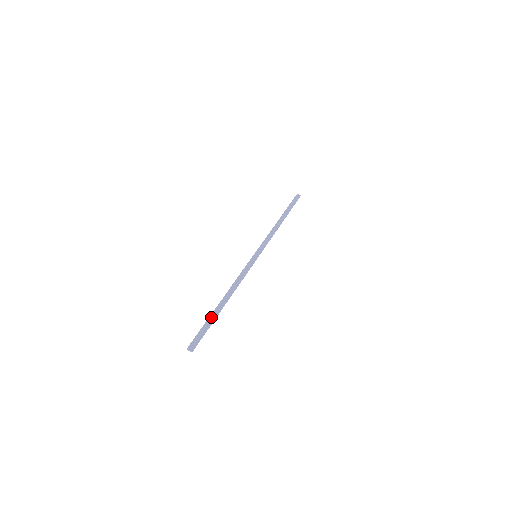
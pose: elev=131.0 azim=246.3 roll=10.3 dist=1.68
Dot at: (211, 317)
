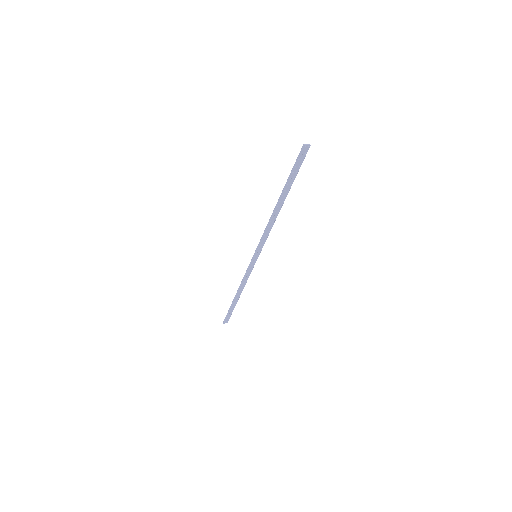
Dot at: (287, 183)
